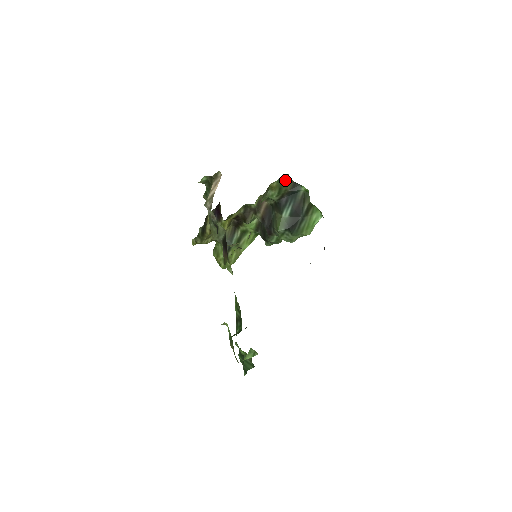
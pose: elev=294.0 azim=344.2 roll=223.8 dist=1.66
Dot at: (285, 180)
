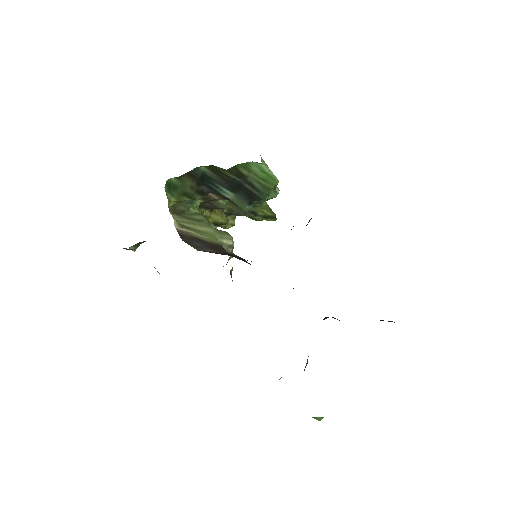
Dot at: (176, 184)
